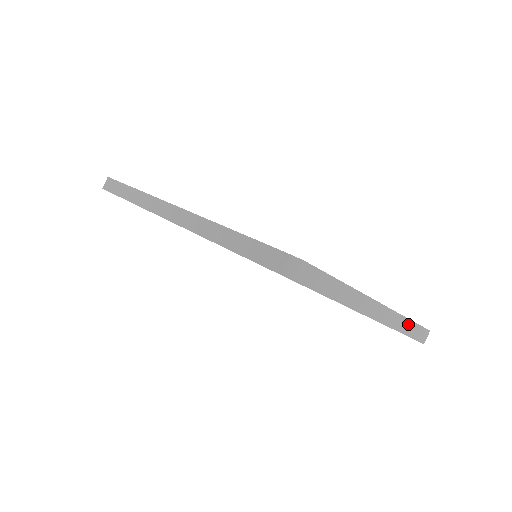
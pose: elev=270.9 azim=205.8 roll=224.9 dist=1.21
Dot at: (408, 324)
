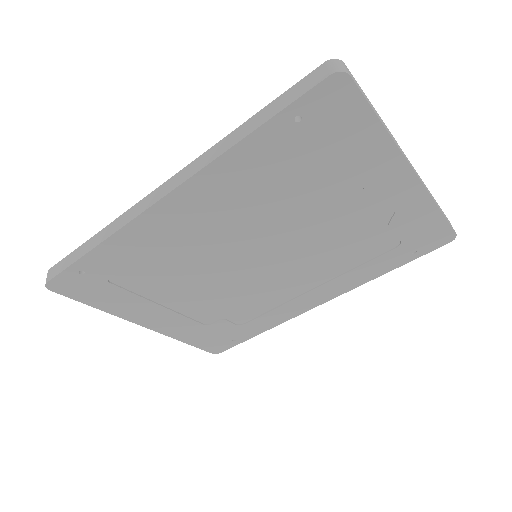
Dot at: (435, 201)
